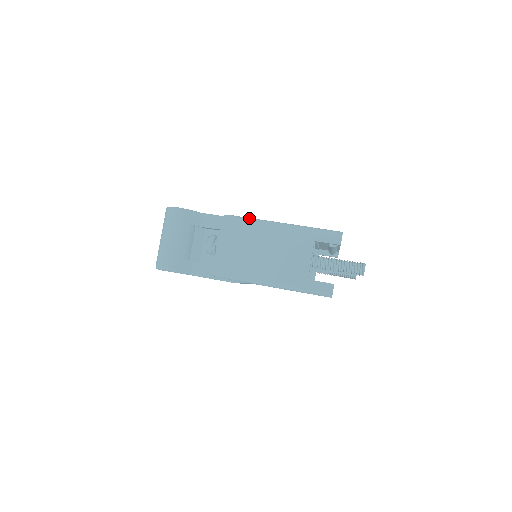
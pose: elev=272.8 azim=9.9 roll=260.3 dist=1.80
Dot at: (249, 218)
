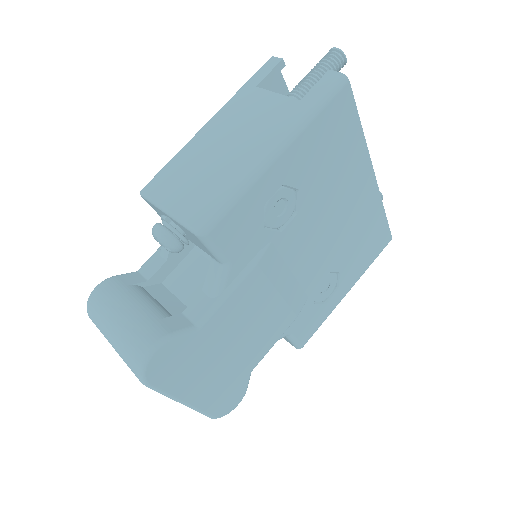
Dot at: (170, 161)
